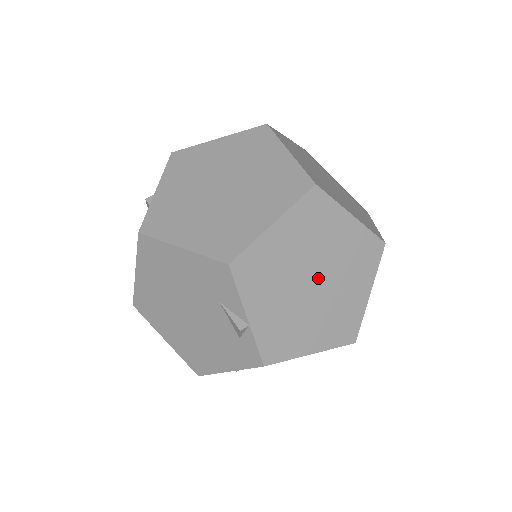
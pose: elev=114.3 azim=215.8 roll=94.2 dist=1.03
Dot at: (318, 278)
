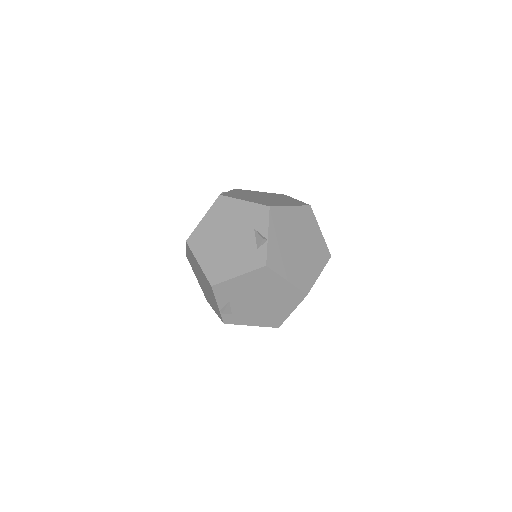
Dot at: (300, 245)
